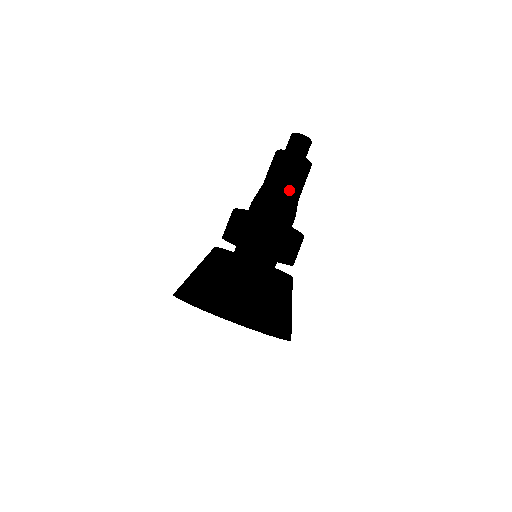
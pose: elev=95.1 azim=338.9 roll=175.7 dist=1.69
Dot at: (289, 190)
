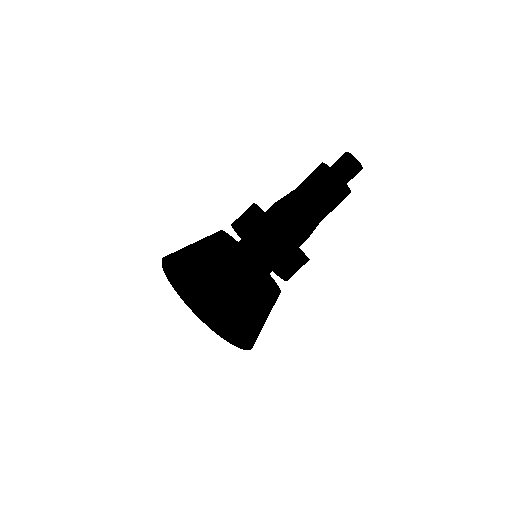
Dot at: (322, 219)
